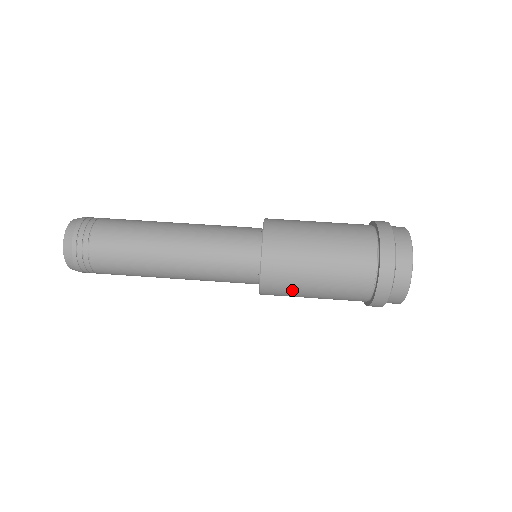
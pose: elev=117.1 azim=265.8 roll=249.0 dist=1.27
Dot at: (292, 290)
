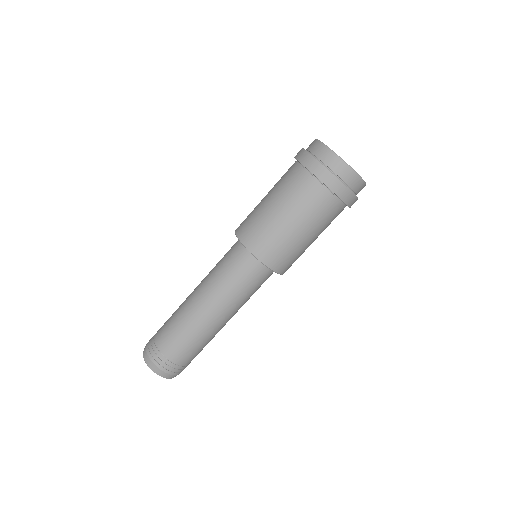
Dot at: (287, 247)
